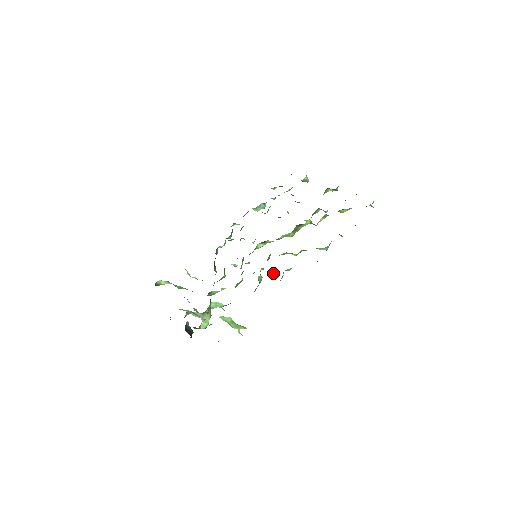
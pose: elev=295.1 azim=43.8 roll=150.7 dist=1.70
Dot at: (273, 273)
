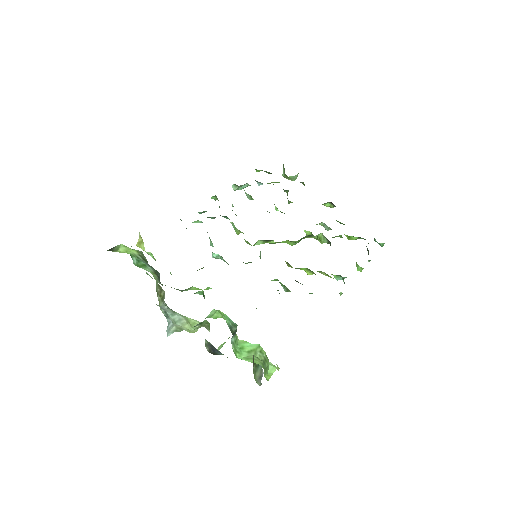
Dot at: (288, 290)
